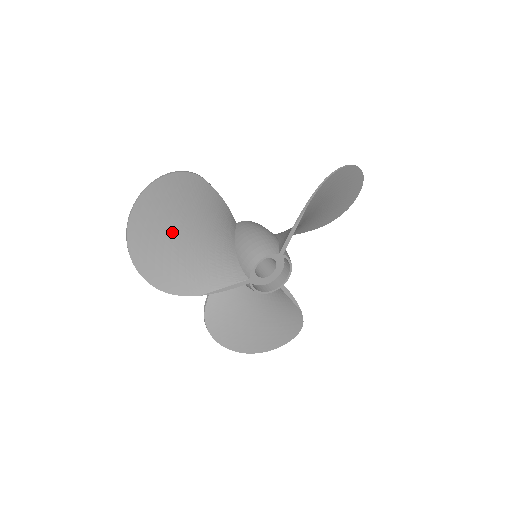
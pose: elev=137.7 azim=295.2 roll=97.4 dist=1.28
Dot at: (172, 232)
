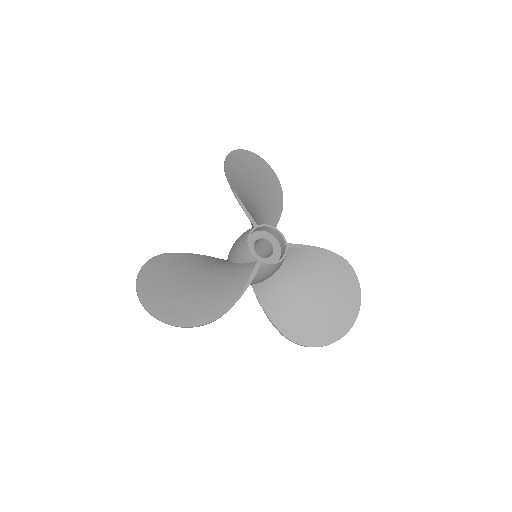
Dot at: (180, 289)
